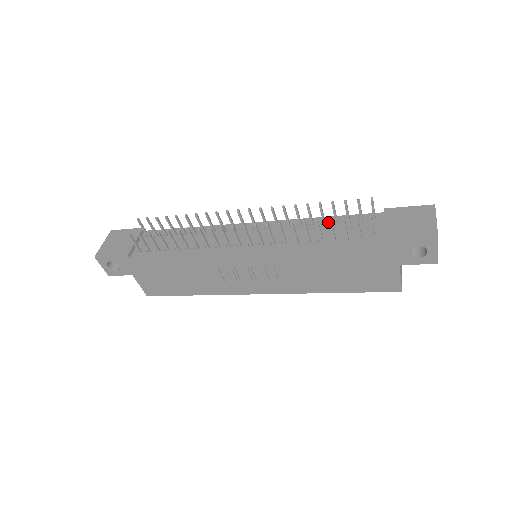
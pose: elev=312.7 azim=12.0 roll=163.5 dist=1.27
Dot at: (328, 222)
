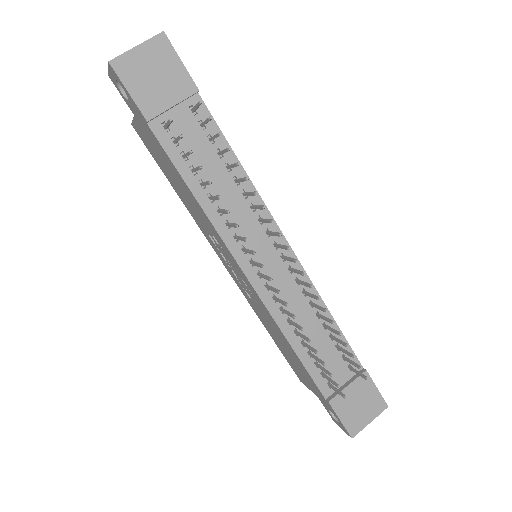
Dot at: occluded
